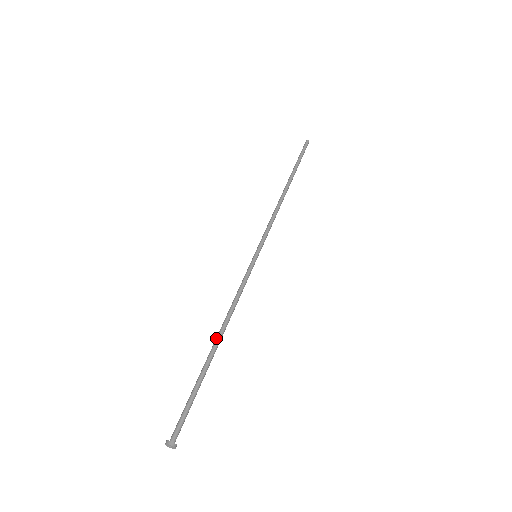
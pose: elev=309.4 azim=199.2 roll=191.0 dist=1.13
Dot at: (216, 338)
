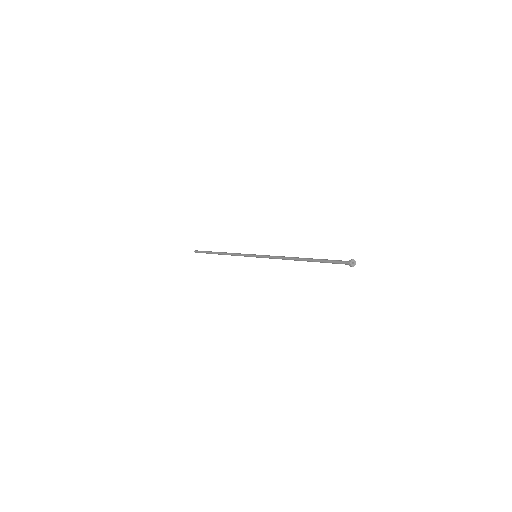
Dot at: (298, 259)
